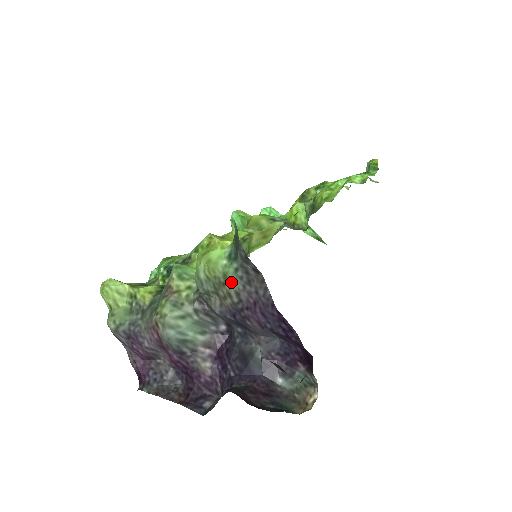
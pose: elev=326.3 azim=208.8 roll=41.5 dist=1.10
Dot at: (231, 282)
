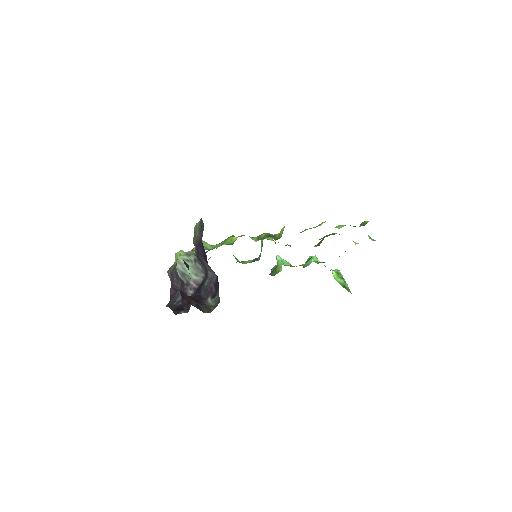
Dot at: (197, 232)
